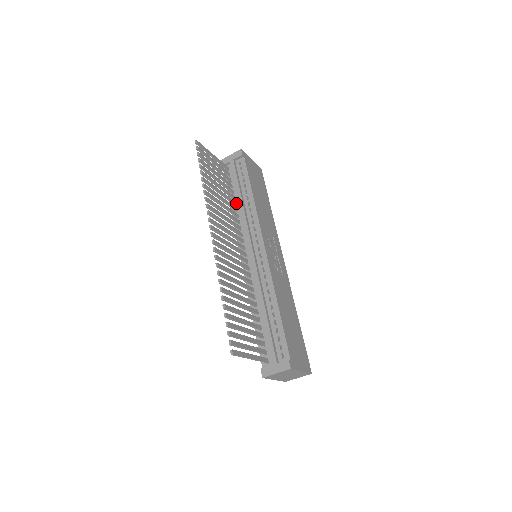
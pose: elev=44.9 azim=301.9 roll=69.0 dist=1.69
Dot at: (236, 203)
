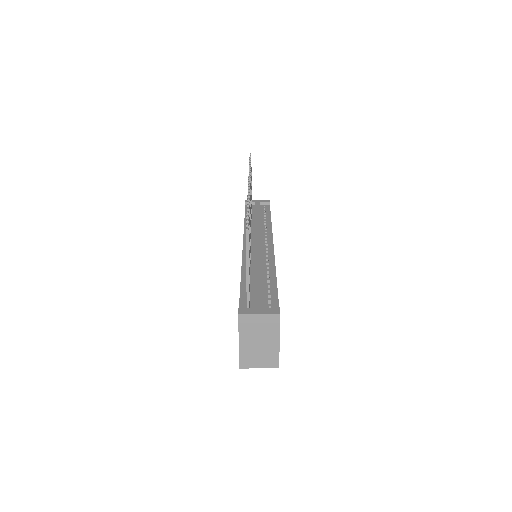
Dot at: (252, 221)
